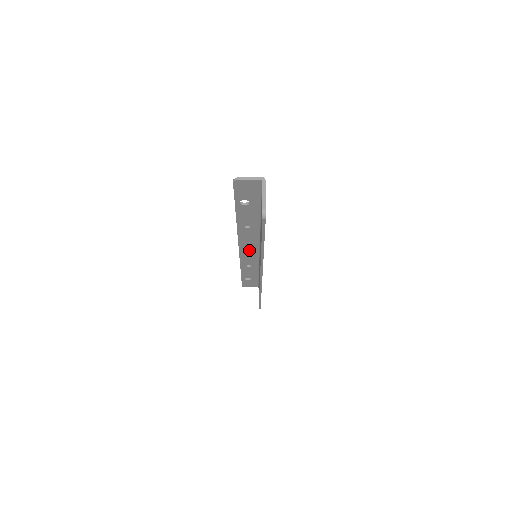
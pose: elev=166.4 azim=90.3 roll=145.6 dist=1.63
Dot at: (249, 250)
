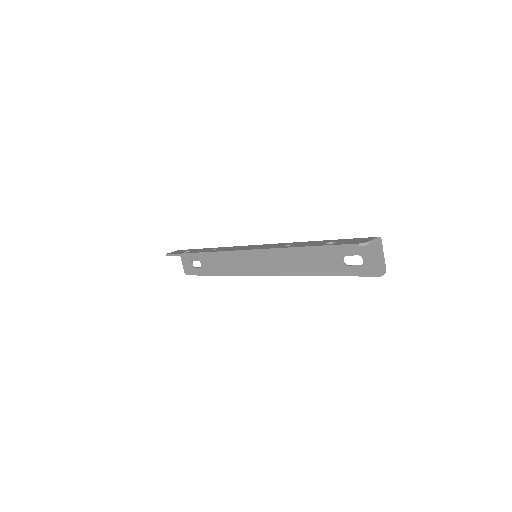
Dot at: occluded
